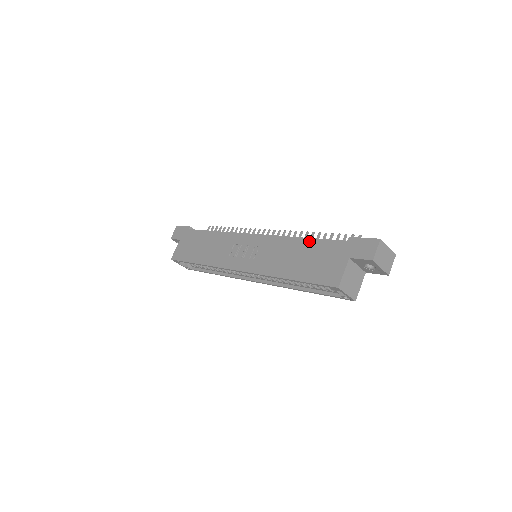
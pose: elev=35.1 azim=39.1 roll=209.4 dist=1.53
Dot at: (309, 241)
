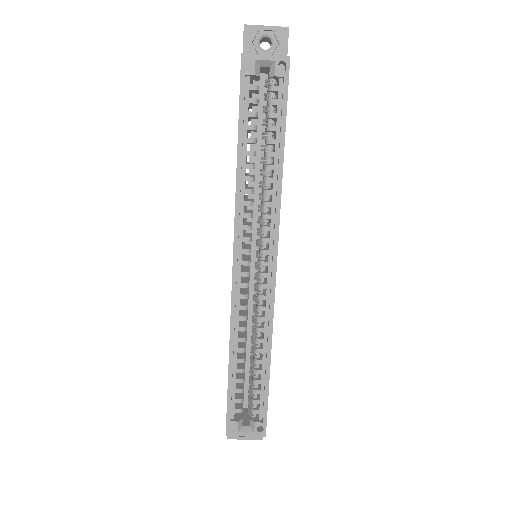
Dot at: occluded
